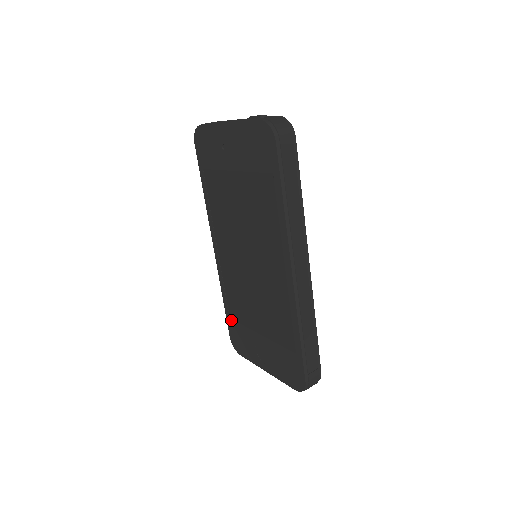
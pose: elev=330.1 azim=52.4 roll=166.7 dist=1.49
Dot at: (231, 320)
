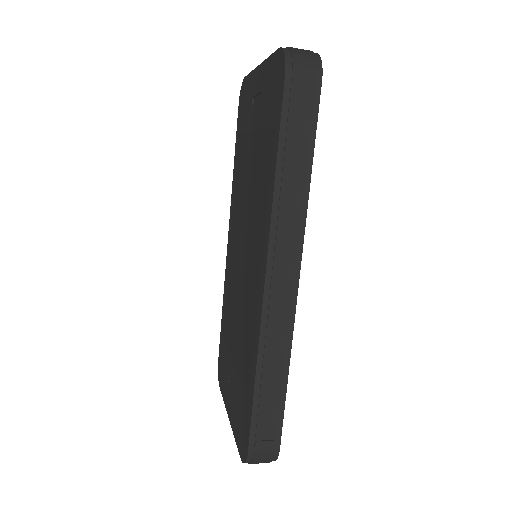
Dot at: (222, 337)
